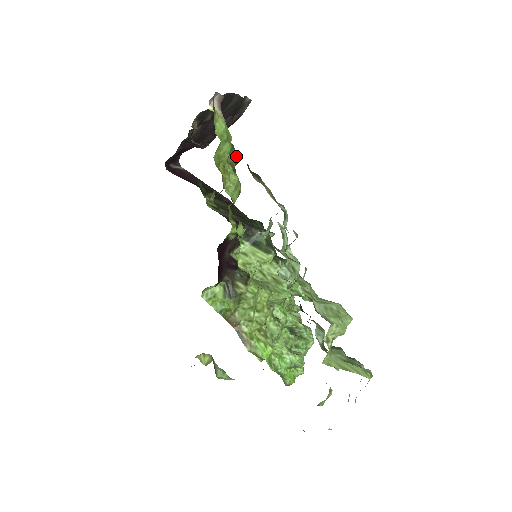
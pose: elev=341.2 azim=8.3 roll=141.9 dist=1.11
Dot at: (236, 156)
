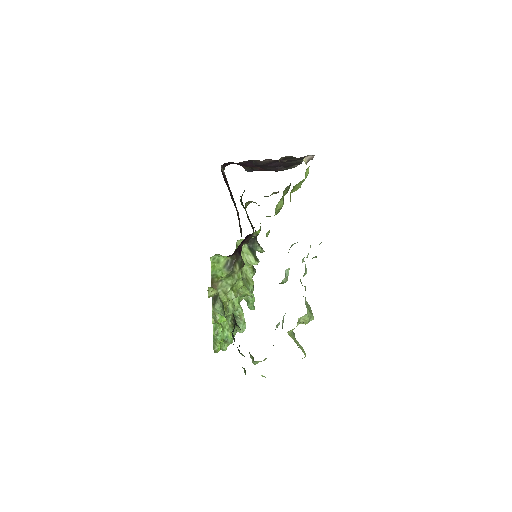
Dot at: (287, 192)
